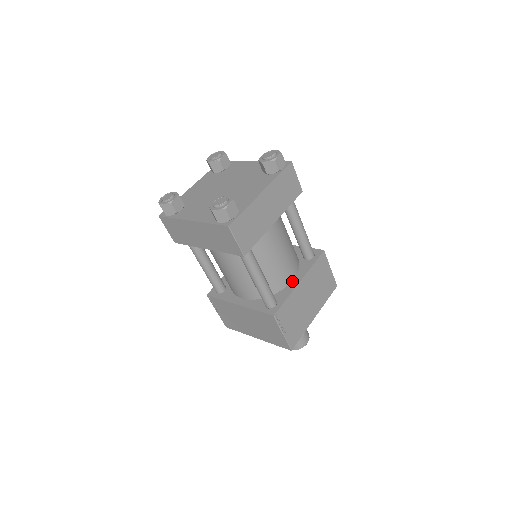
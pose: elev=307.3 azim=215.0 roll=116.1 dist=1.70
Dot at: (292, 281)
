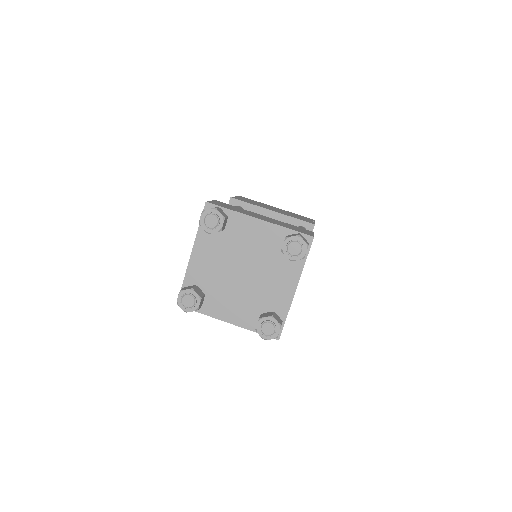
Dot at: occluded
